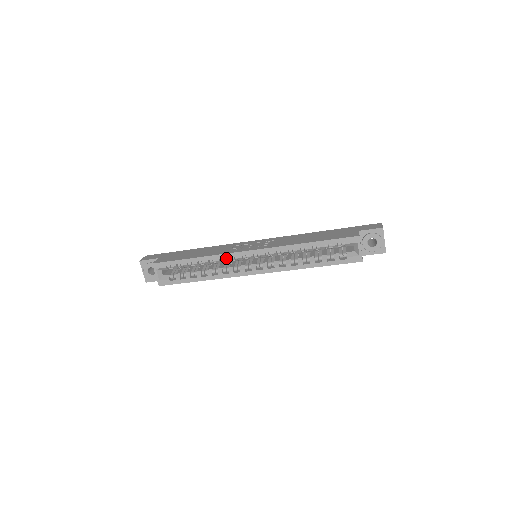
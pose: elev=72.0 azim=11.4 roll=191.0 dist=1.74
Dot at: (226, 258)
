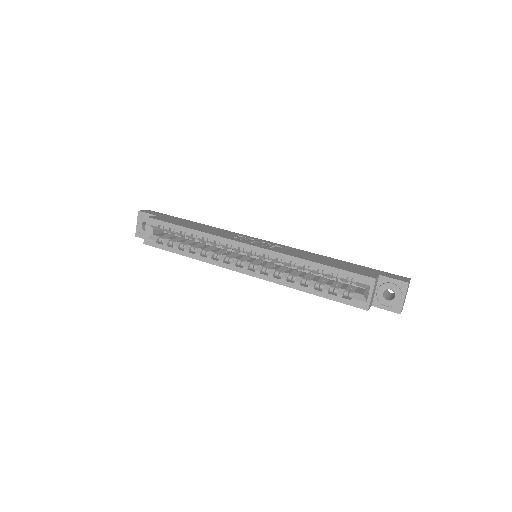
Dot at: (222, 242)
